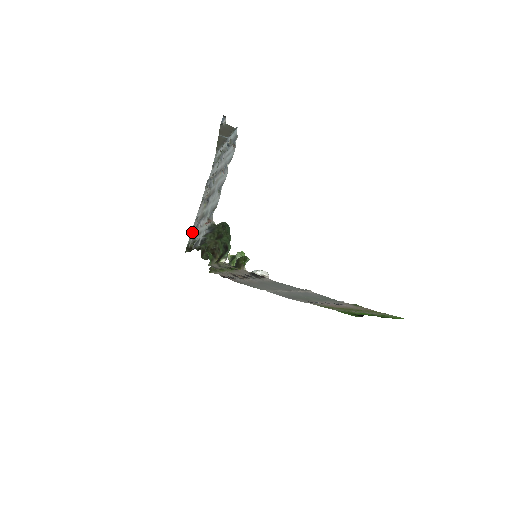
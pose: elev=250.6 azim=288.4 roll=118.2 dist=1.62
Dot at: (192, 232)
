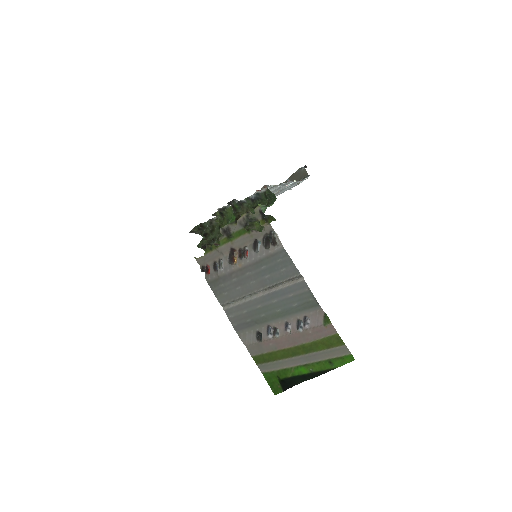
Dot at: occluded
